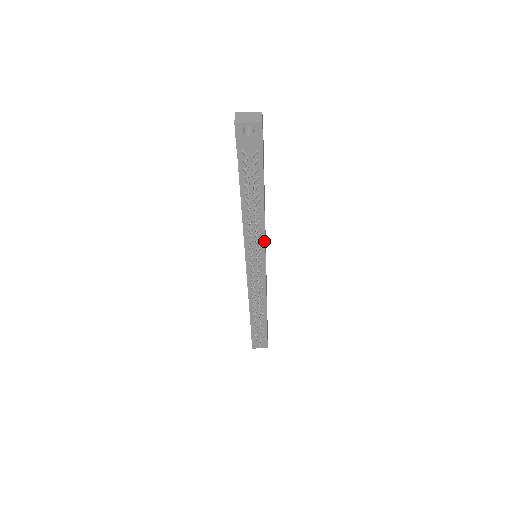
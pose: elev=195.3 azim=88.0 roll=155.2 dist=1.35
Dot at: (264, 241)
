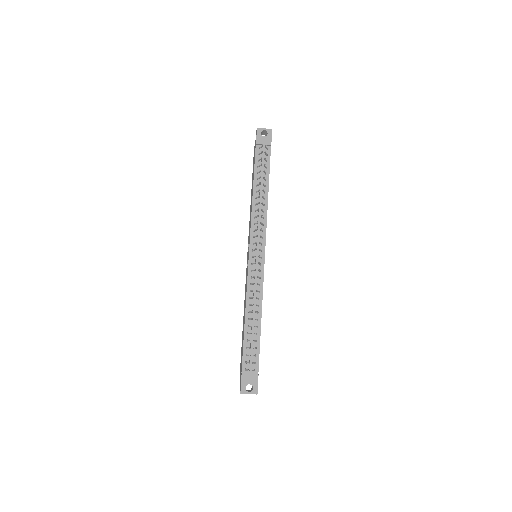
Dot at: (266, 226)
